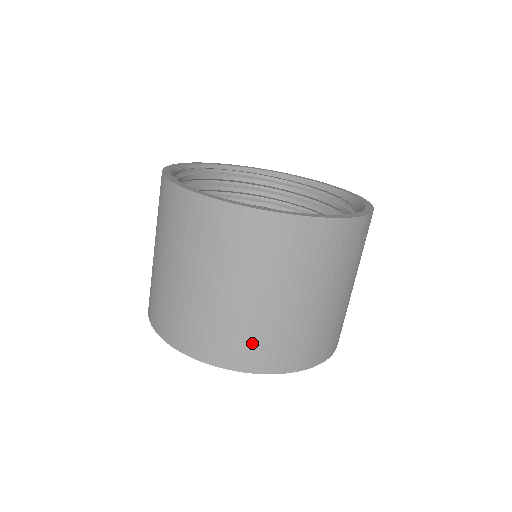
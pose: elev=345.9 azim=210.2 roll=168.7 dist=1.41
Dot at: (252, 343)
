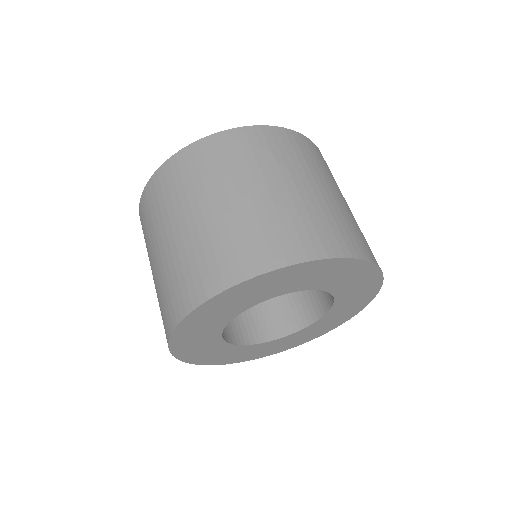
Dot at: (324, 227)
